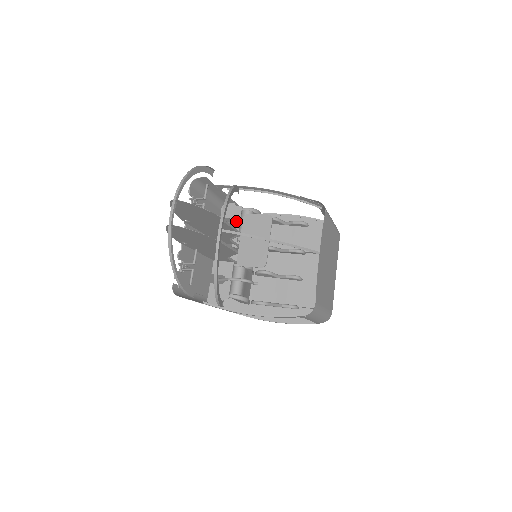
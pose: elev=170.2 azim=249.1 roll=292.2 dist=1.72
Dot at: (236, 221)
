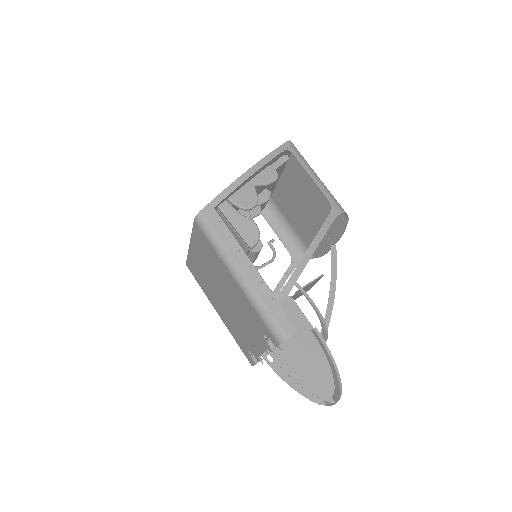
Dot at: occluded
